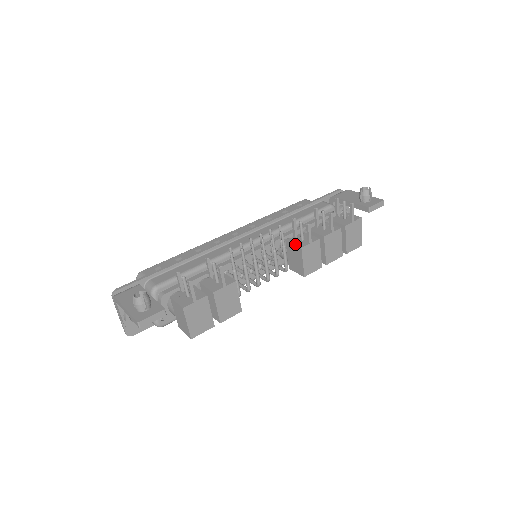
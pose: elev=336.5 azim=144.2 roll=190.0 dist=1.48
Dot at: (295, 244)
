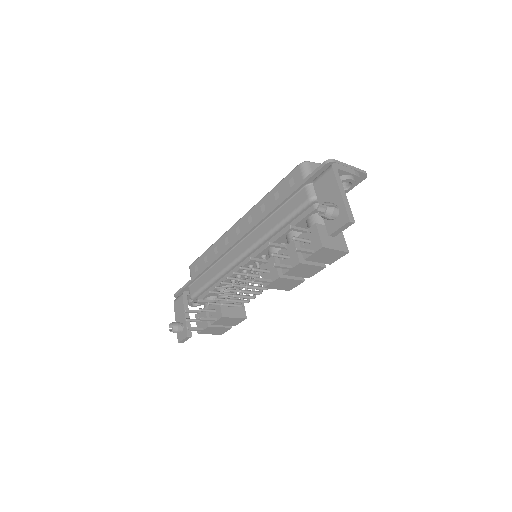
Dot at: occluded
